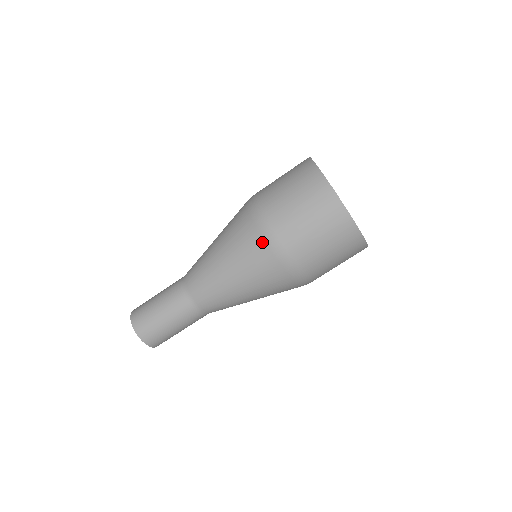
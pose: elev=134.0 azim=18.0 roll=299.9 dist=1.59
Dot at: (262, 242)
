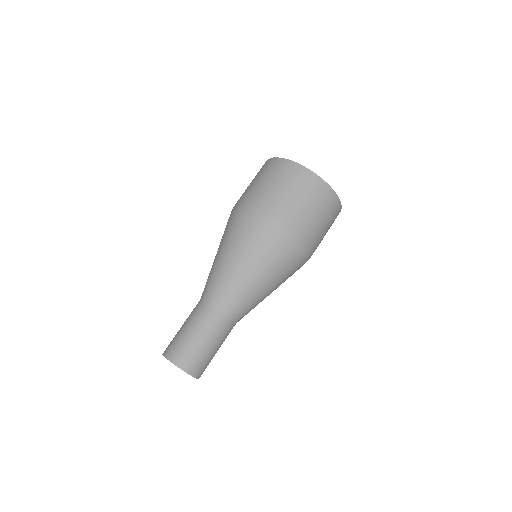
Dot at: (269, 229)
